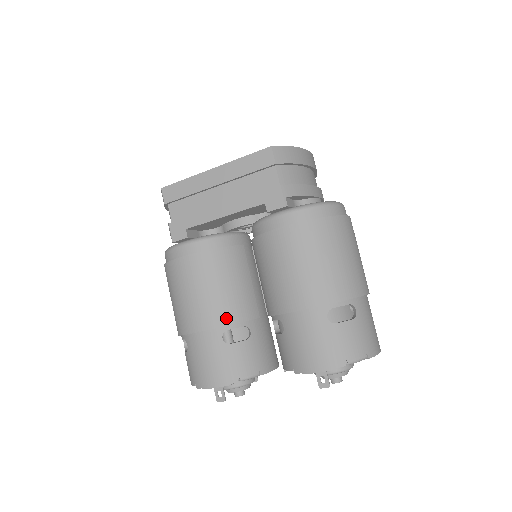
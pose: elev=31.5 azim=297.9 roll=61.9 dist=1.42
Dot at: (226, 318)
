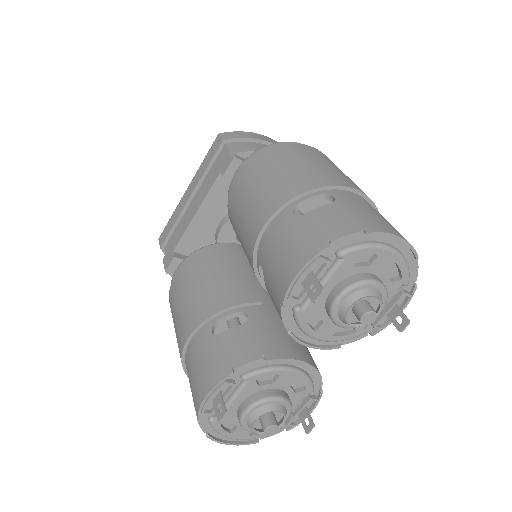
Dot at: (213, 307)
